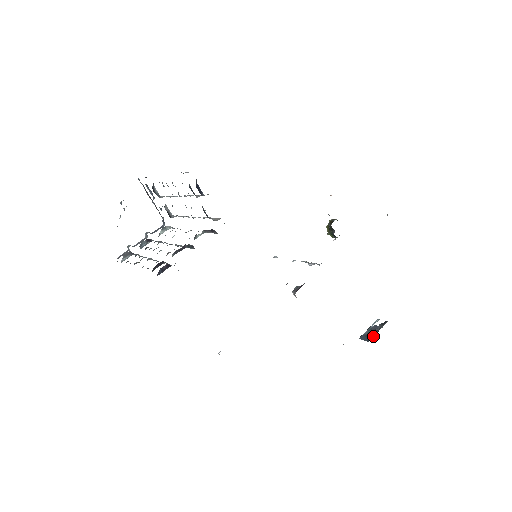
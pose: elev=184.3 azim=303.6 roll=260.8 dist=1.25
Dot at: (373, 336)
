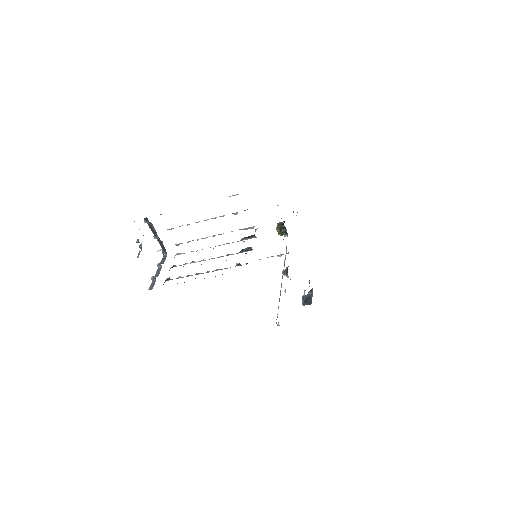
Dot at: (310, 300)
